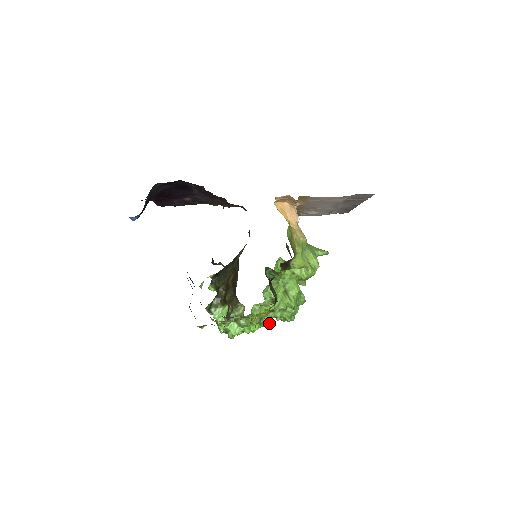
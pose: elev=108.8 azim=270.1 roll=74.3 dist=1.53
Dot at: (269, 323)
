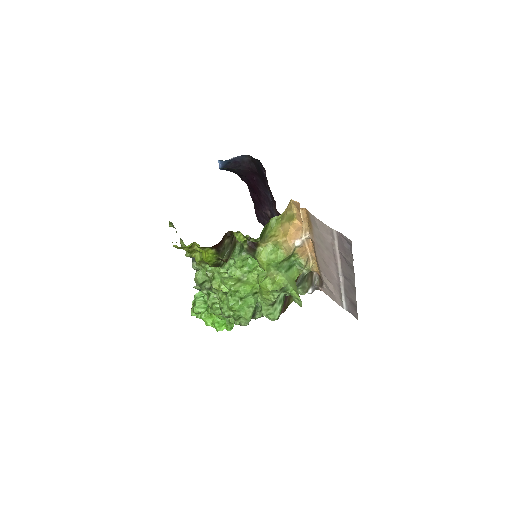
Dot at: (220, 329)
